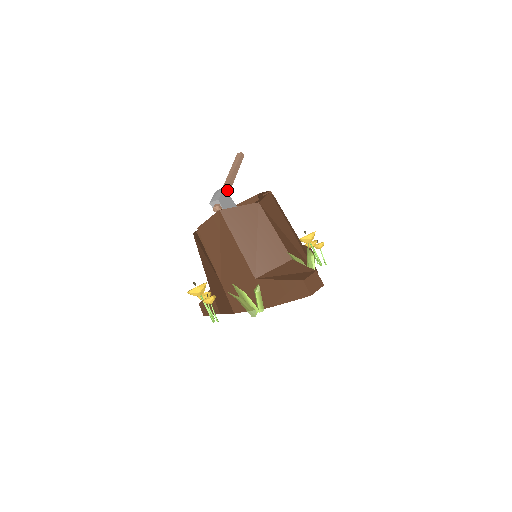
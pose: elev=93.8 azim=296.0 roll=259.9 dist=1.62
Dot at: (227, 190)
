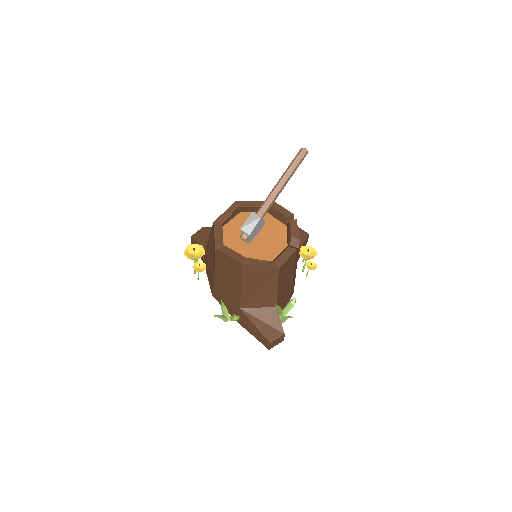
Dot at: (265, 214)
